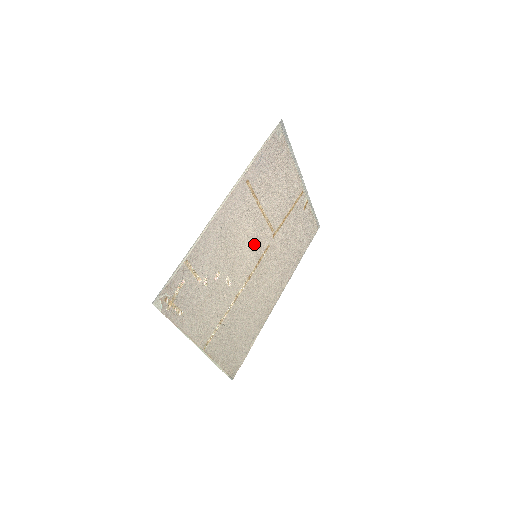
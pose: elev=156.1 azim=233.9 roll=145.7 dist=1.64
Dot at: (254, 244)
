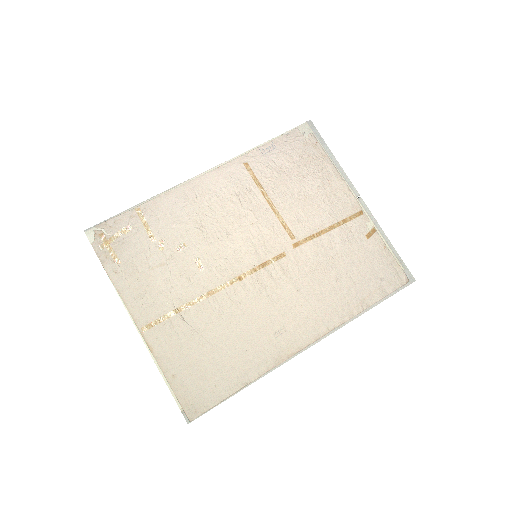
Dot at: (253, 239)
